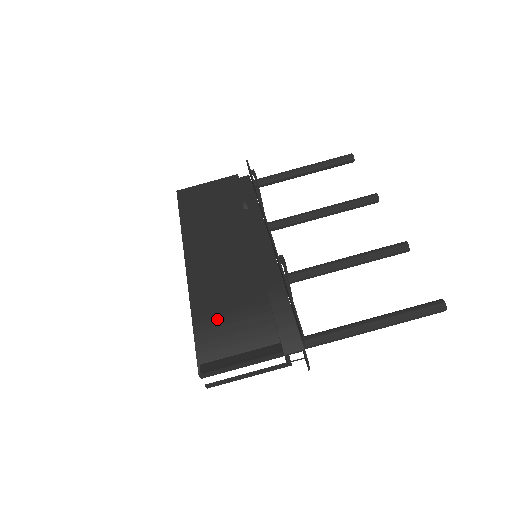
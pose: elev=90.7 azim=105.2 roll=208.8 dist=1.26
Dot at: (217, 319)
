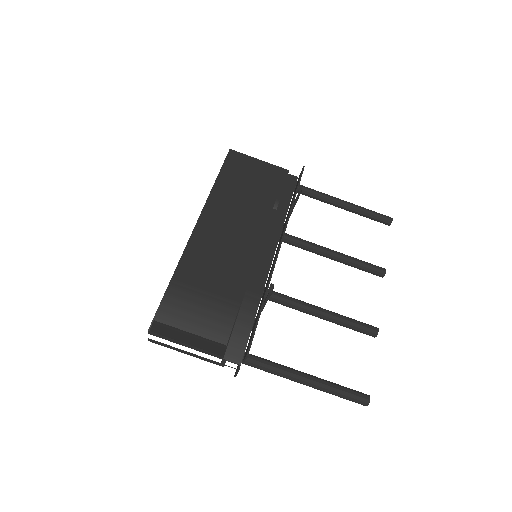
Dot at: (191, 293)
